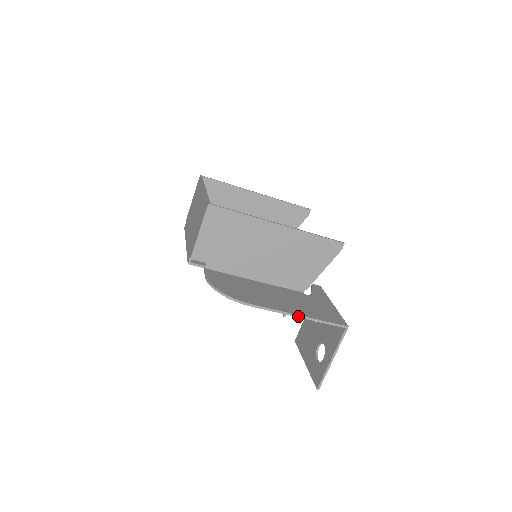
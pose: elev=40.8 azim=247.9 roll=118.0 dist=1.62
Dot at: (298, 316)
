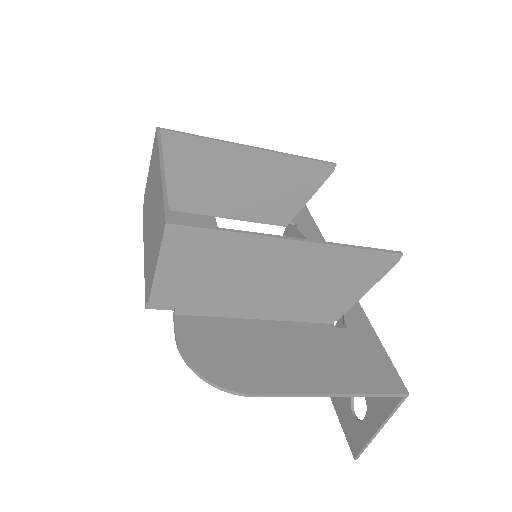
Dot at: (332, 395)
